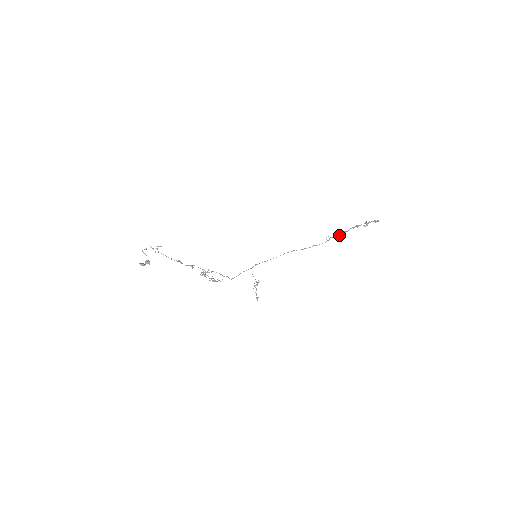
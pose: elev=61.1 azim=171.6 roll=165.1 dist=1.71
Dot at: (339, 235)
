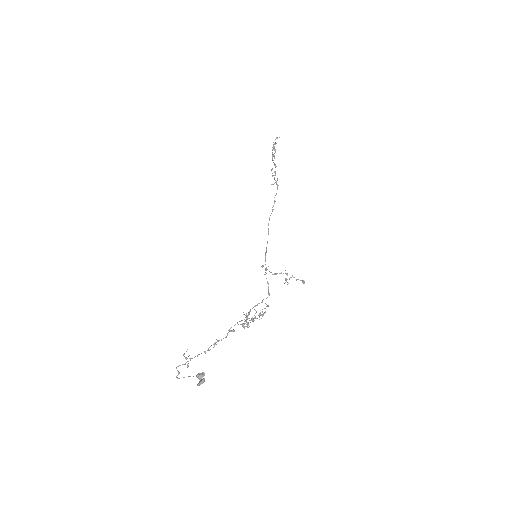
Dot at: (275, 172)
